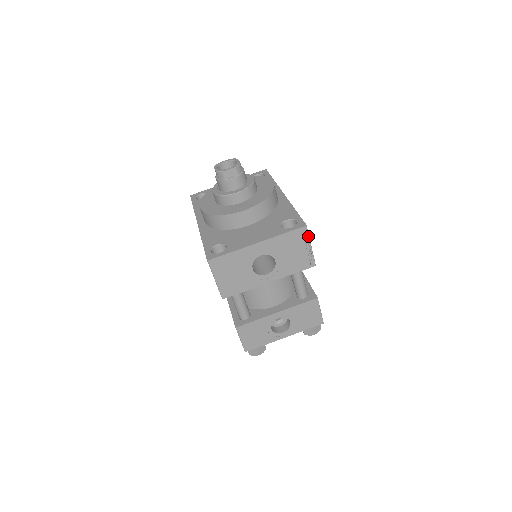
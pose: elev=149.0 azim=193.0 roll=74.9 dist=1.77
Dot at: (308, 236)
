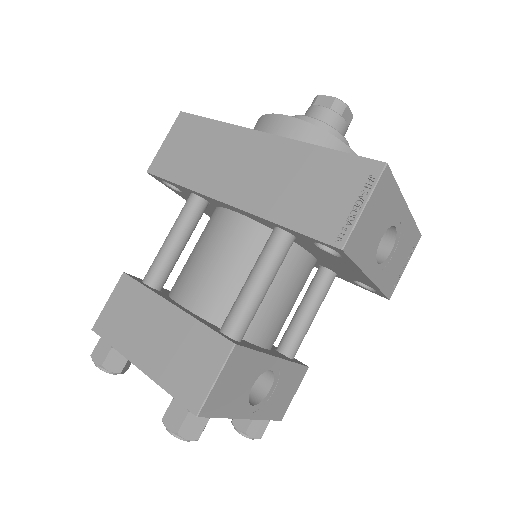
Dot at: (413, 251)
